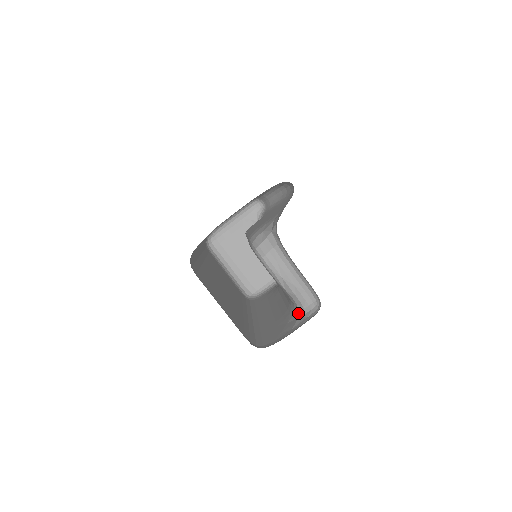
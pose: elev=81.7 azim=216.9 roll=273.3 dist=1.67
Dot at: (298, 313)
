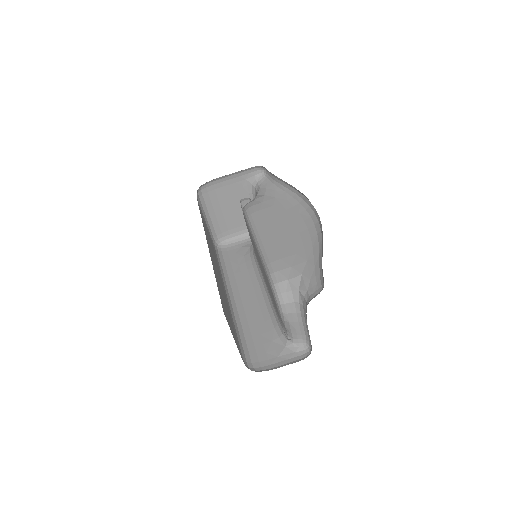
Dot at: (286, 342)
